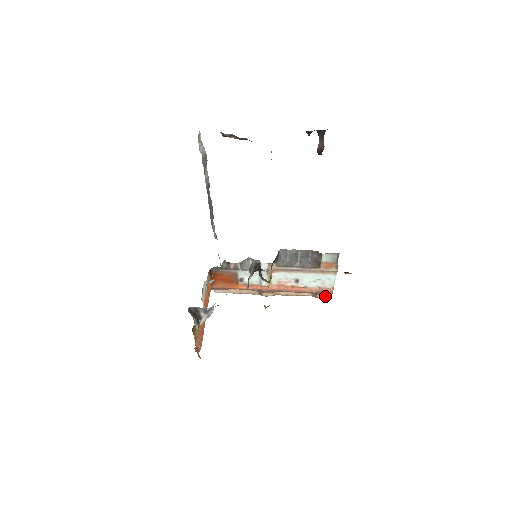
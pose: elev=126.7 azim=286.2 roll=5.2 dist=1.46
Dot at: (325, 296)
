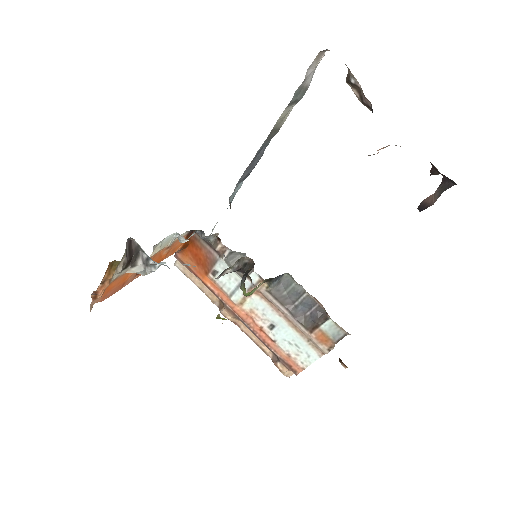
Dot at: (286, 371)
